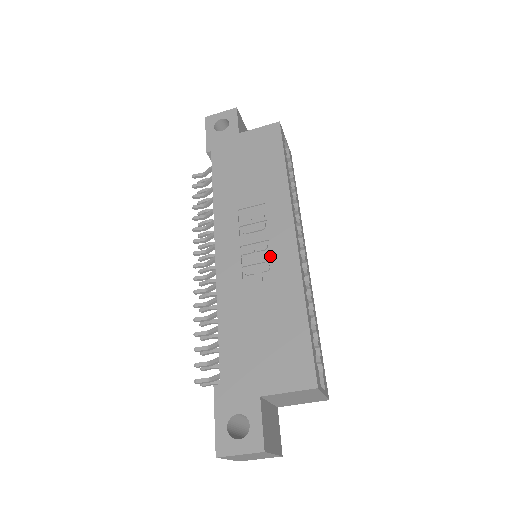
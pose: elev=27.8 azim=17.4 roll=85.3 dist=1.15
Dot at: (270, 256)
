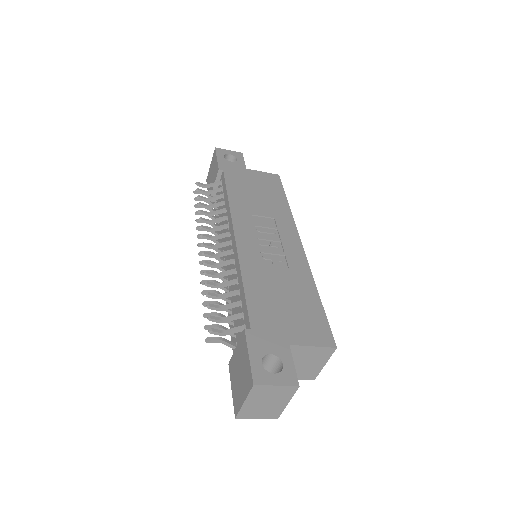
Dot at: (283, 252)
